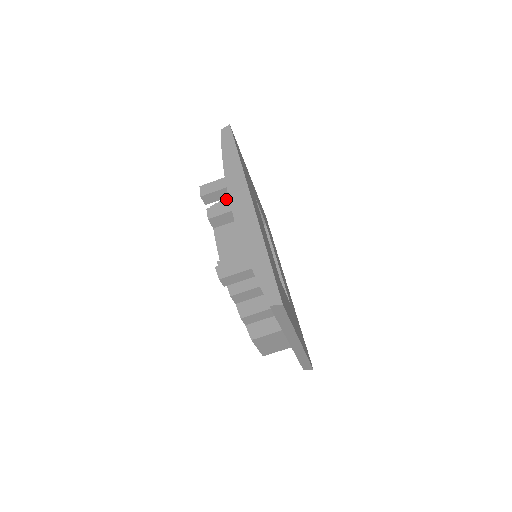
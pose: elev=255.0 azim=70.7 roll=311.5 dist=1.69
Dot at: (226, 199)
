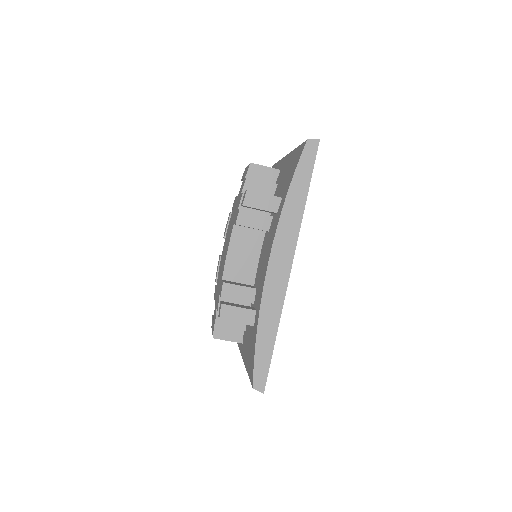
Dot at: (261, 180)
